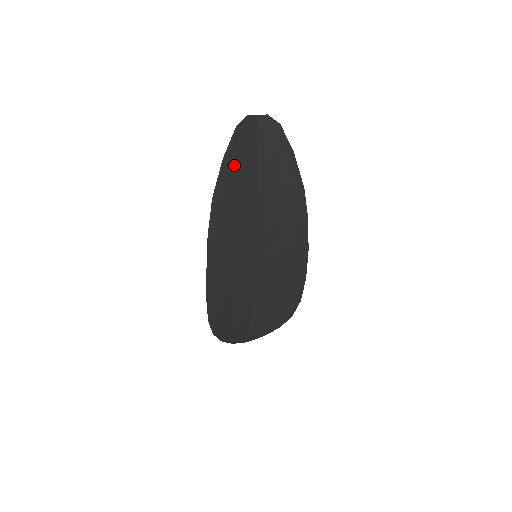
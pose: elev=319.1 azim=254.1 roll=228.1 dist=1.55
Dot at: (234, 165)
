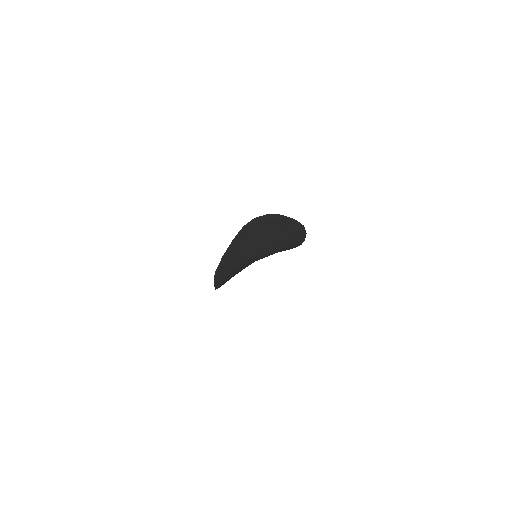
Dot at: (233, 251)
